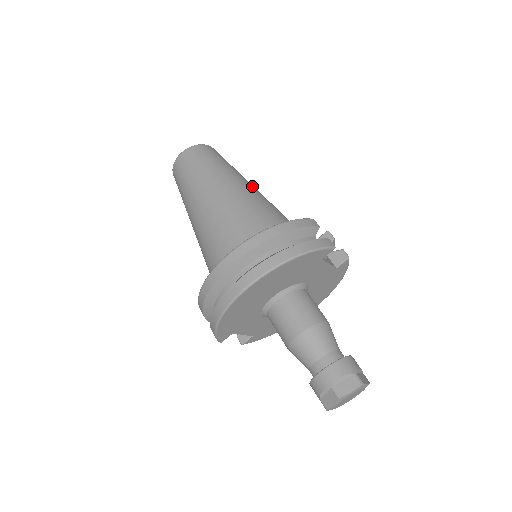
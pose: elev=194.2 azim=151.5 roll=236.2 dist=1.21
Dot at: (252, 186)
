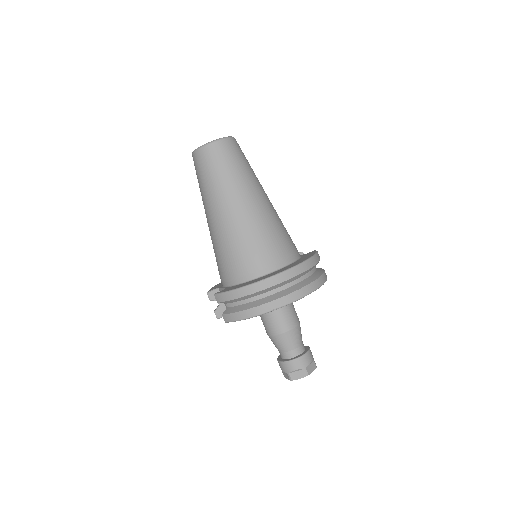
Dot at: occluded
